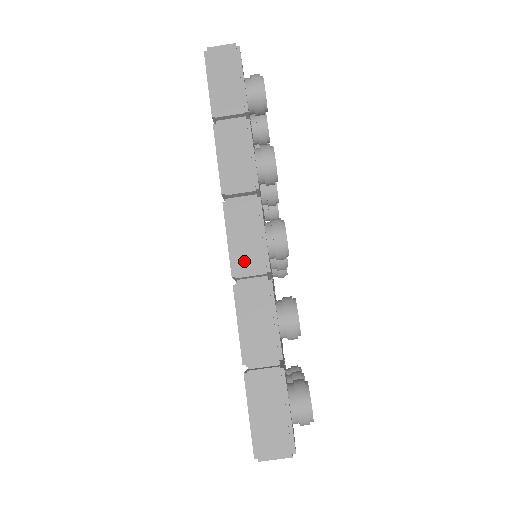
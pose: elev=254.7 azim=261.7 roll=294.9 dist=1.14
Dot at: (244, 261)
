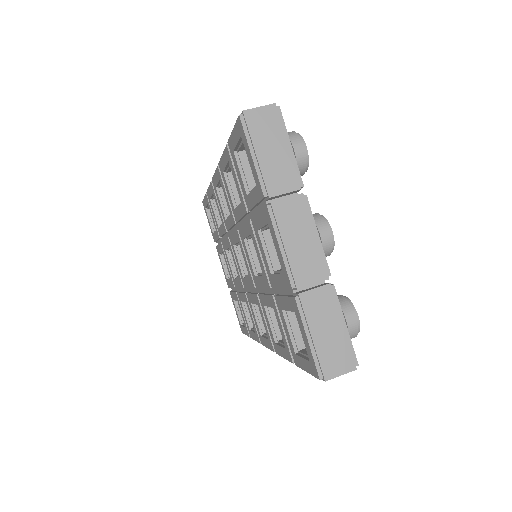
Dot at: occluded
